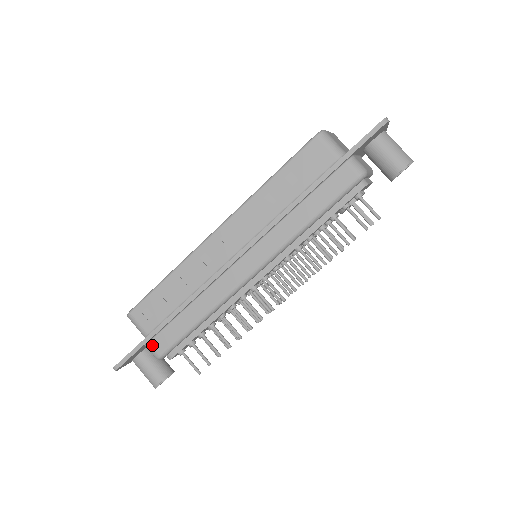
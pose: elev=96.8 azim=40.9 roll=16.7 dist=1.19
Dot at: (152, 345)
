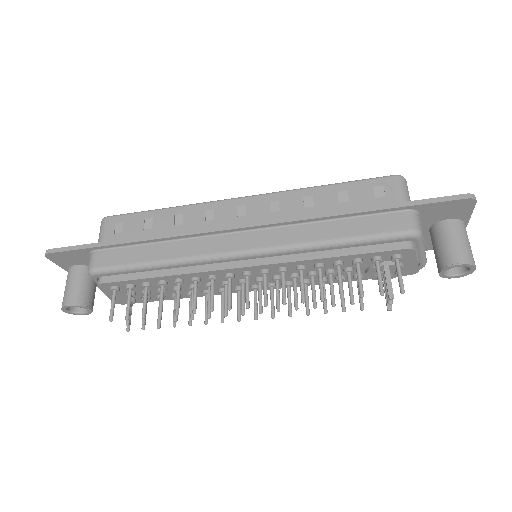
Dot at: (96, 255)
